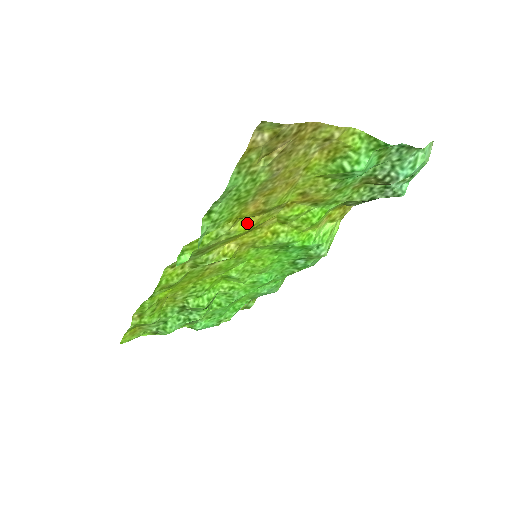
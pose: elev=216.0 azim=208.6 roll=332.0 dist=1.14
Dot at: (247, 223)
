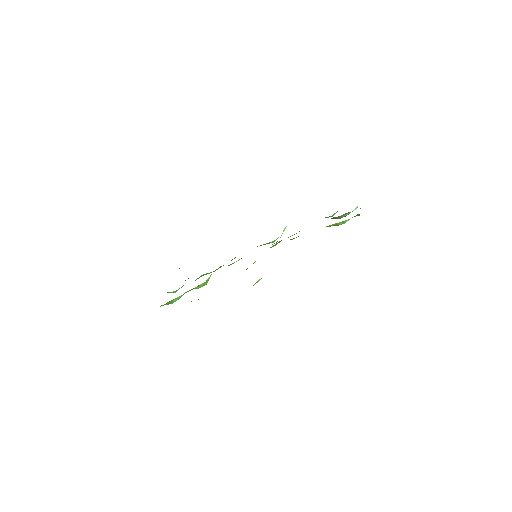
Dot at: occluded
